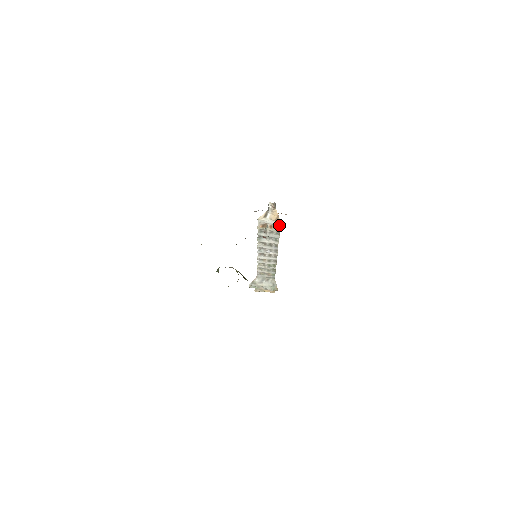
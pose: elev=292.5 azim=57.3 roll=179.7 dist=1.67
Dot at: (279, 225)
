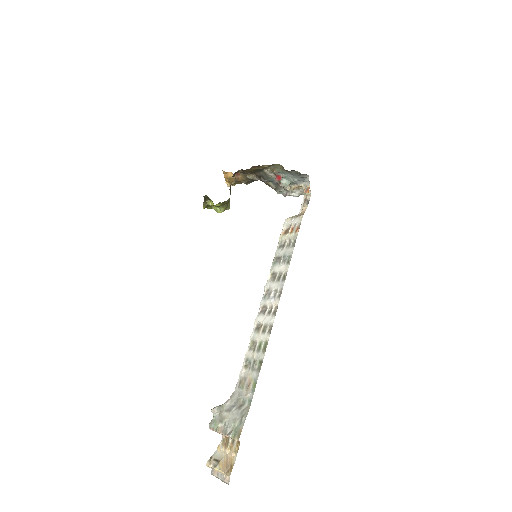
Dot at: occluded
